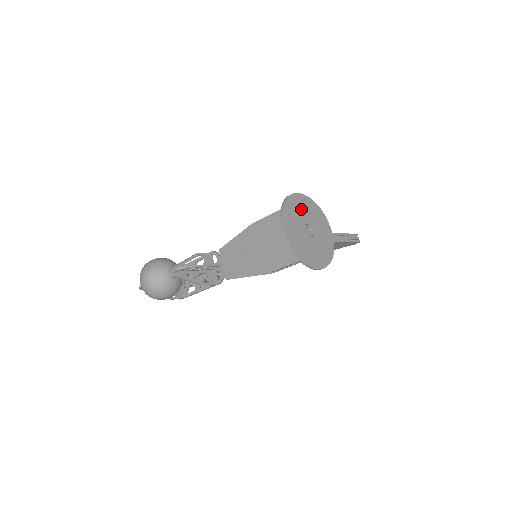
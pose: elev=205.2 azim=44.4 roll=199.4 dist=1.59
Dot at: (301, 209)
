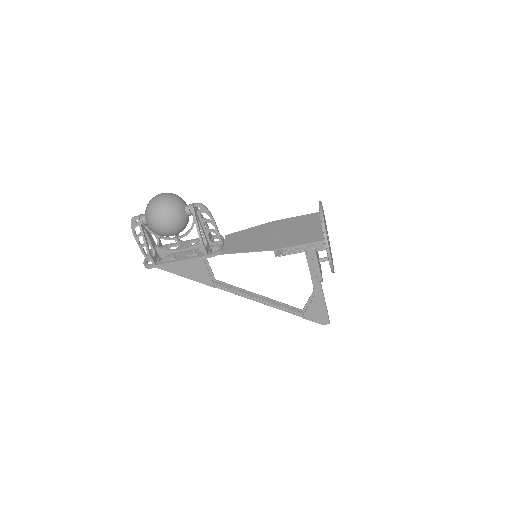
Dot at: (325, 222)
